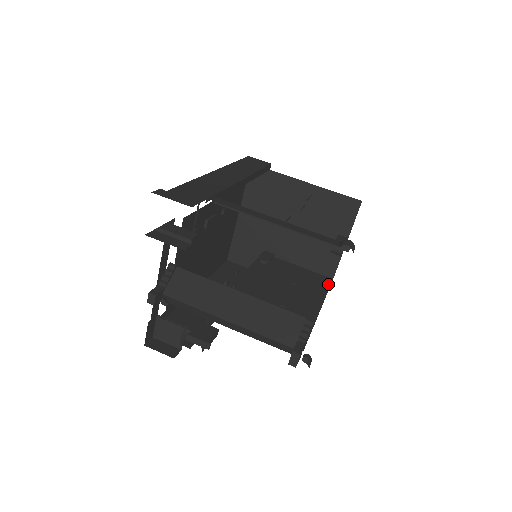
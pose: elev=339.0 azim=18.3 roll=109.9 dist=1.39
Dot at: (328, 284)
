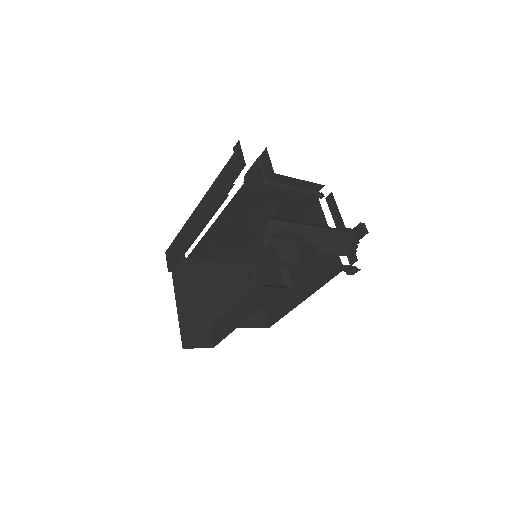
Dot at: (274, 322)
